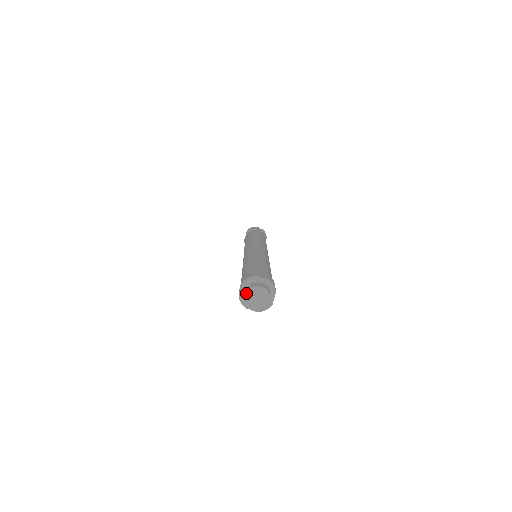
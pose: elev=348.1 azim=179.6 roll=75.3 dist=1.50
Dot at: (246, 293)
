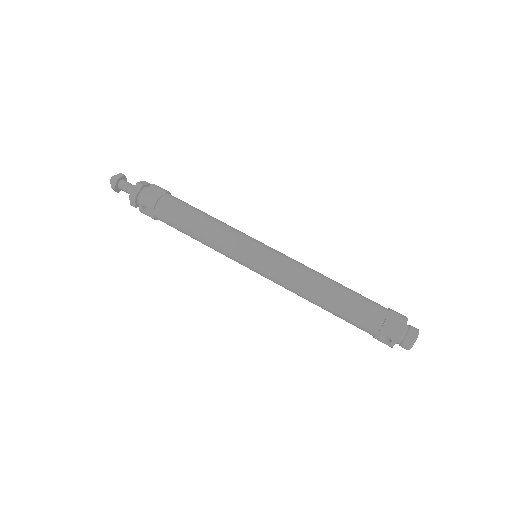
Dot at: occluded
